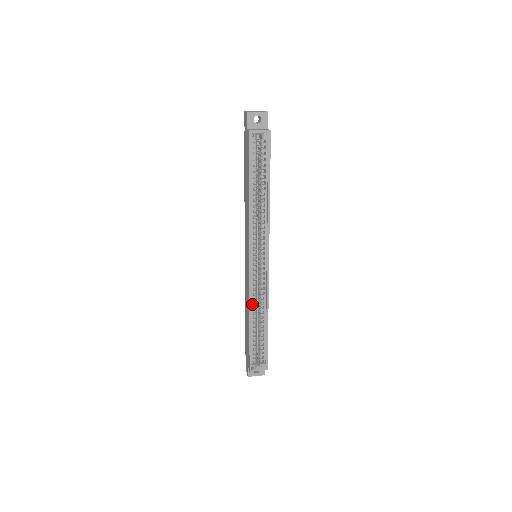
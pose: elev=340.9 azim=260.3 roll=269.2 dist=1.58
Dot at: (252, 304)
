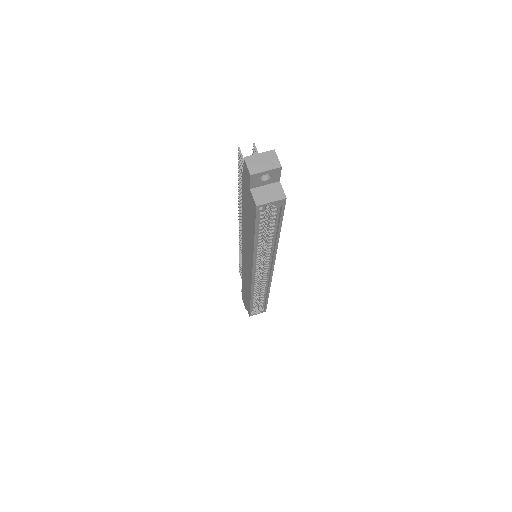
Dot at: (253, 291)
